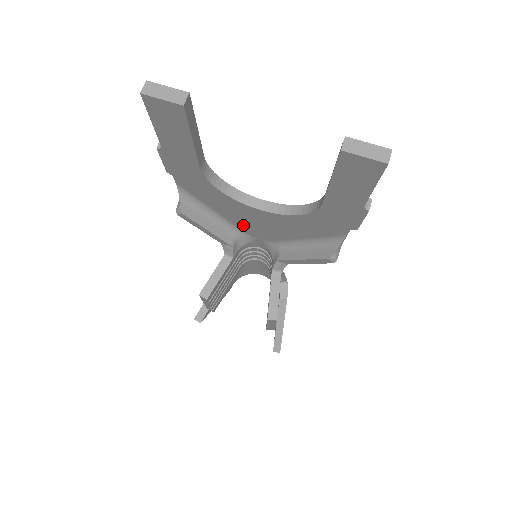
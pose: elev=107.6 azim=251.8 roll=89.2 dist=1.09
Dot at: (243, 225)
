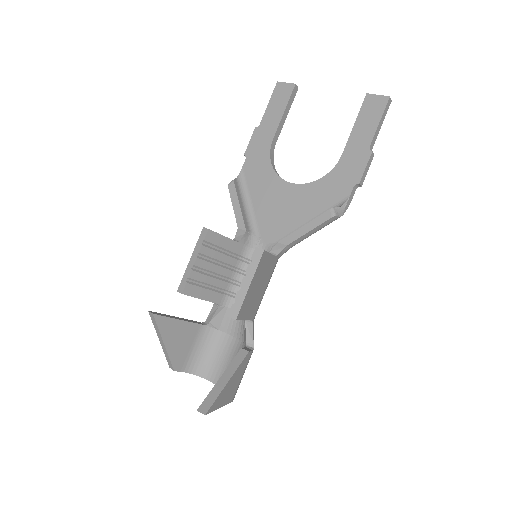
Dot at: (264, 218)
